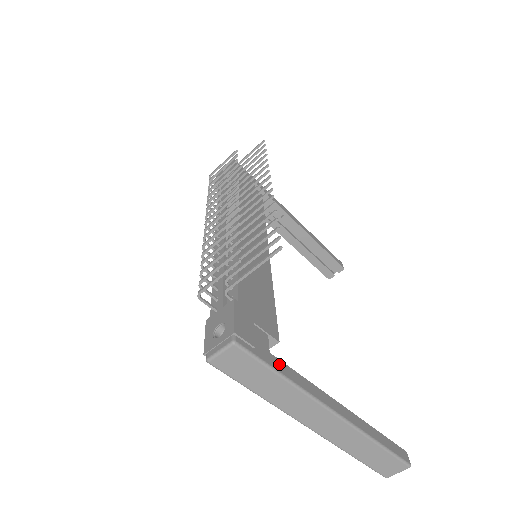
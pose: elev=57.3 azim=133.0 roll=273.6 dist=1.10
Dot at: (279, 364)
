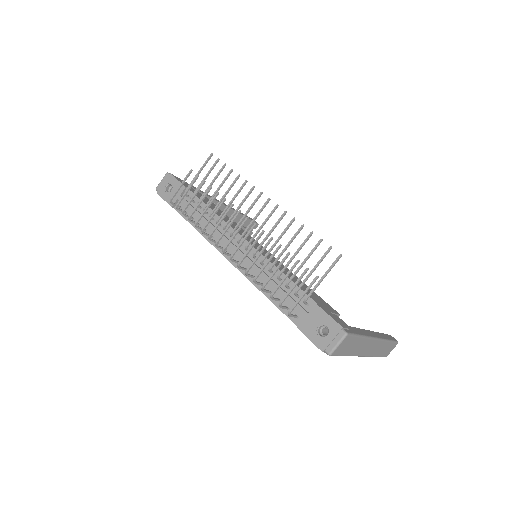
Dot at: (355, 330)
